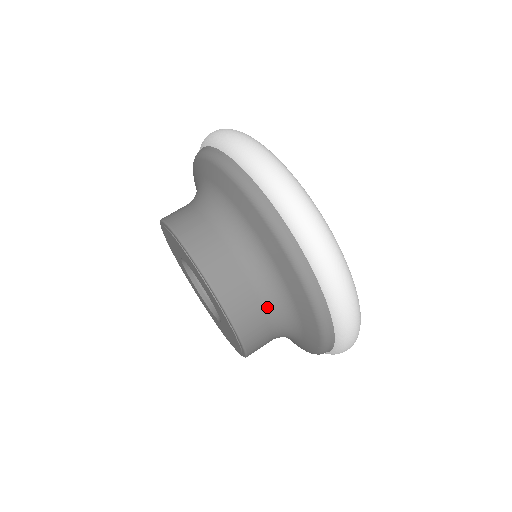
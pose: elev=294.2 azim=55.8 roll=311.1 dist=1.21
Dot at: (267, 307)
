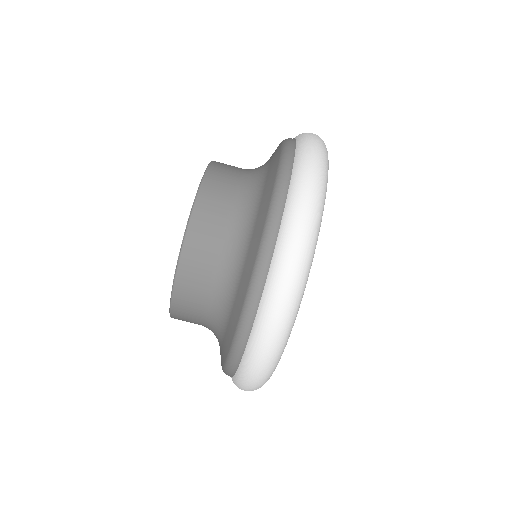
Dot at: (214, 287)
